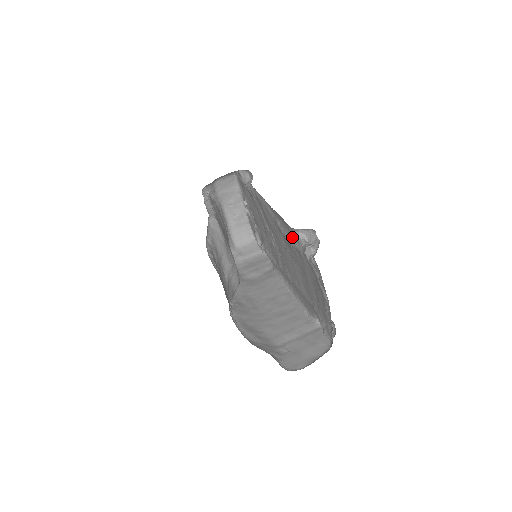
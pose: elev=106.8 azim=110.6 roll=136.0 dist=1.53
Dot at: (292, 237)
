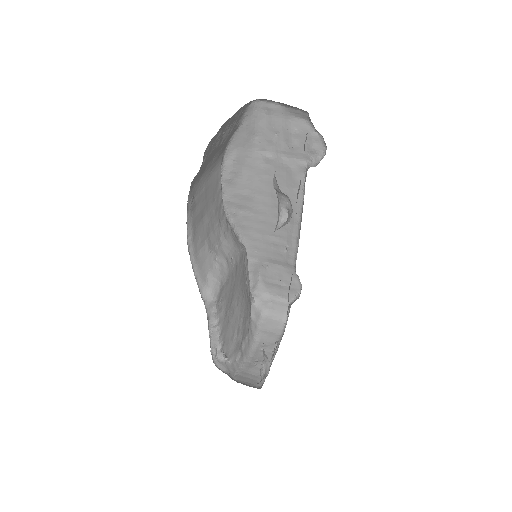
Dot at: occluded
